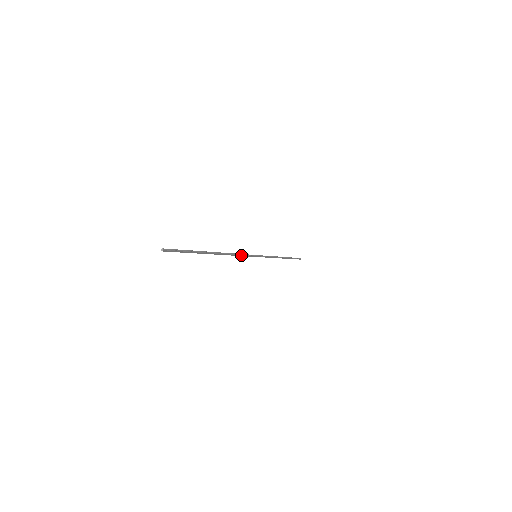
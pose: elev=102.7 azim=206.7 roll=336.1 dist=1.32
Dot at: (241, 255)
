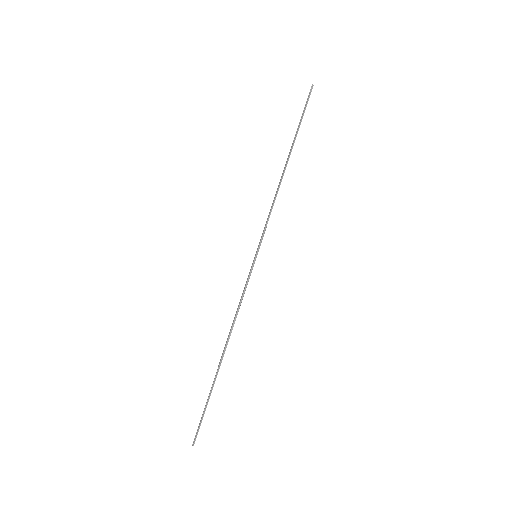
Dot at: (242, 298)
